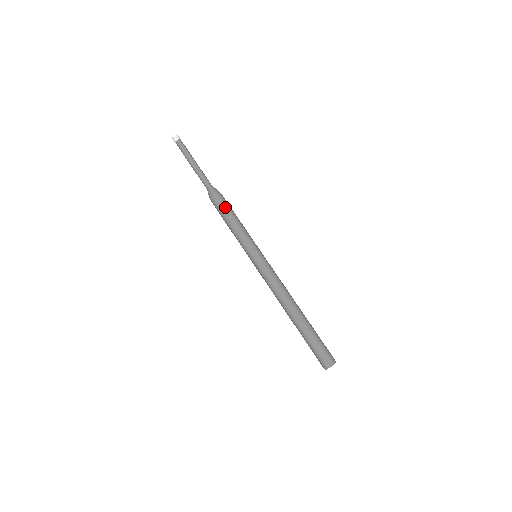
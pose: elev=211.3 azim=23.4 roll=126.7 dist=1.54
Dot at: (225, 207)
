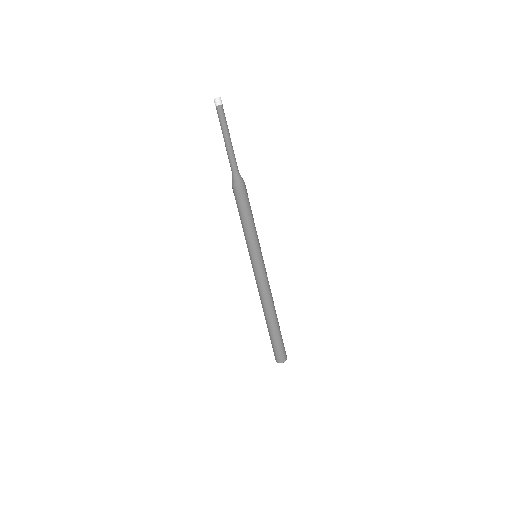
Dot at: (240, 204)
